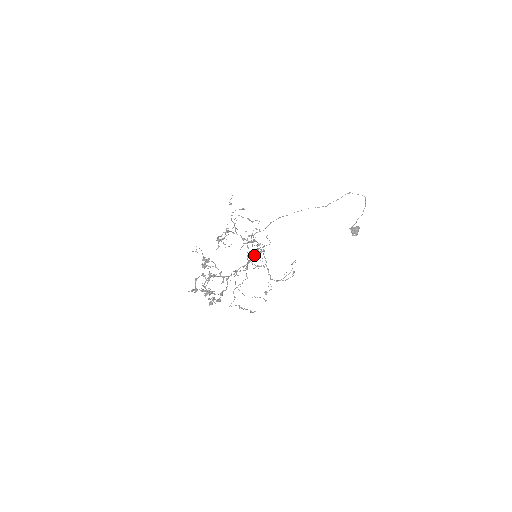
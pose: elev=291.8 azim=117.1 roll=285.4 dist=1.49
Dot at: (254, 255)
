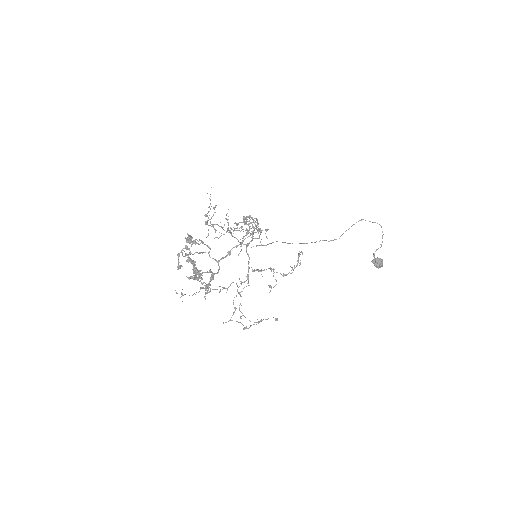
Dot at: (244, 218)
